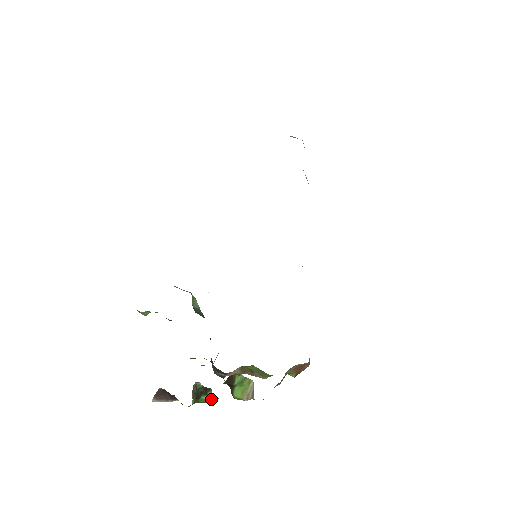
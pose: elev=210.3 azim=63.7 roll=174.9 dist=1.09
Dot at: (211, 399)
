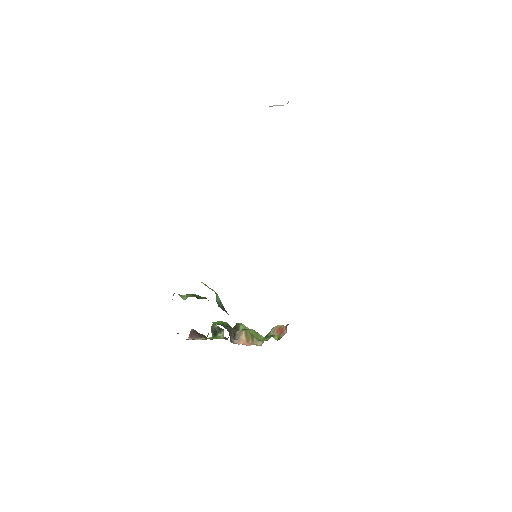
Dot at: occluded
